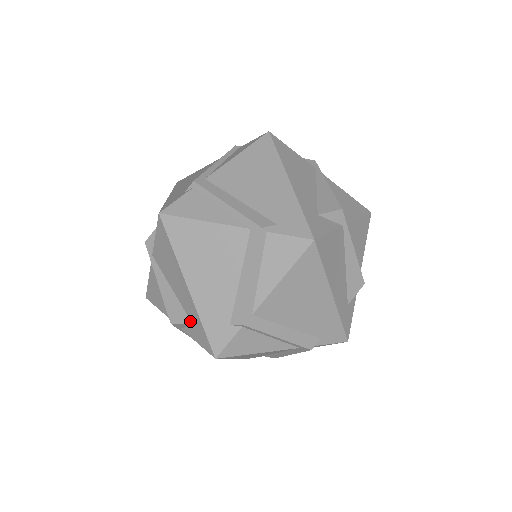
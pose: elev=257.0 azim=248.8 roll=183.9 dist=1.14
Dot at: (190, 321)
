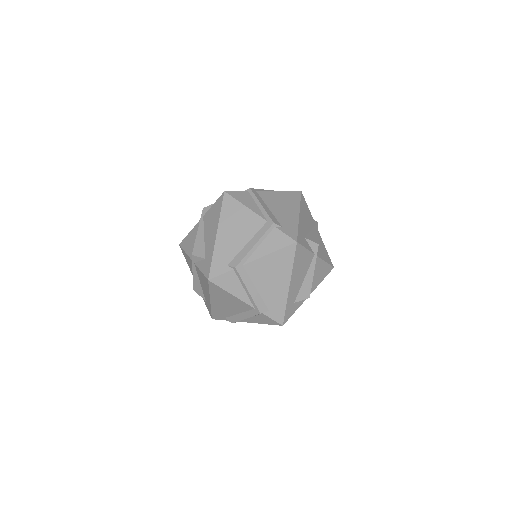
Dot at: (205, 257)
